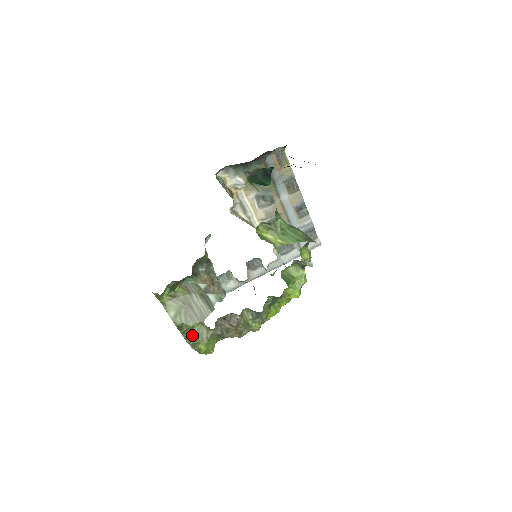
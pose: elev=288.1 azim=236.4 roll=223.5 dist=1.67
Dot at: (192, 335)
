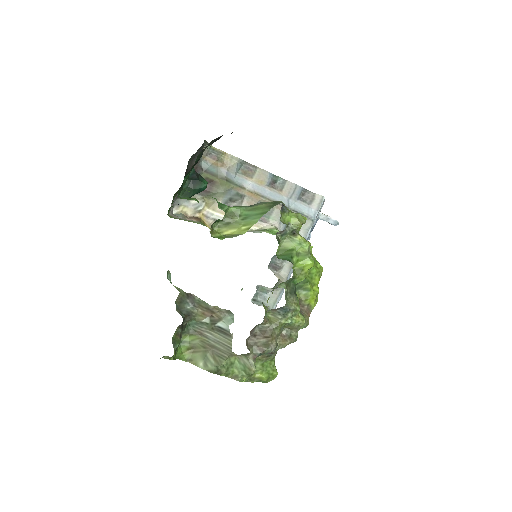
Dot at: (238, 371)
